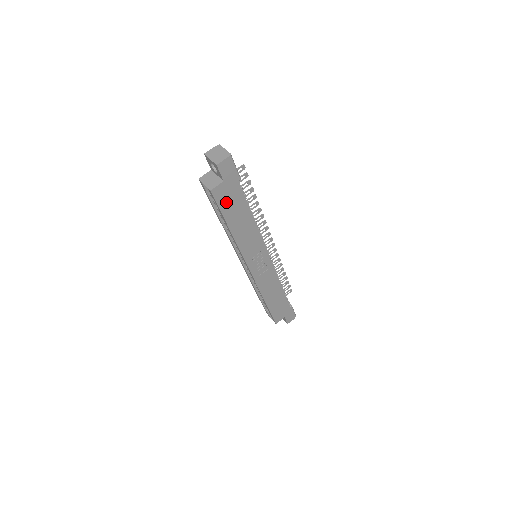
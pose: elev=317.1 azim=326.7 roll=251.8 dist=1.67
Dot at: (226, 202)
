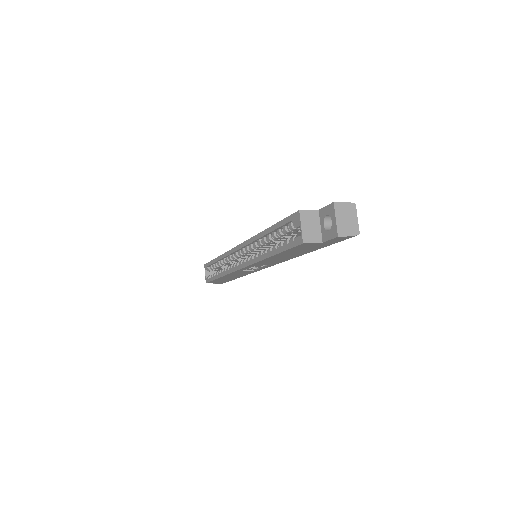
Dot at: (299, 248)
